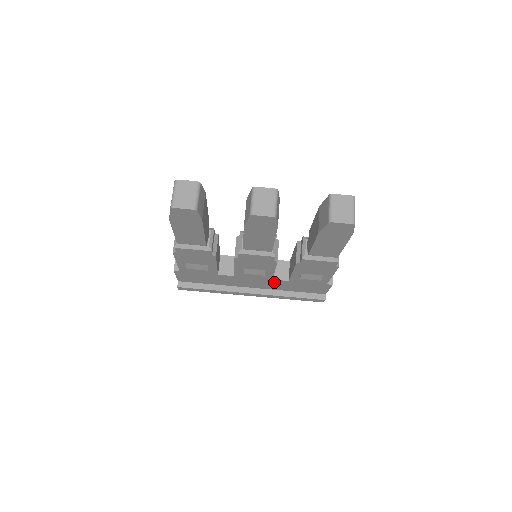
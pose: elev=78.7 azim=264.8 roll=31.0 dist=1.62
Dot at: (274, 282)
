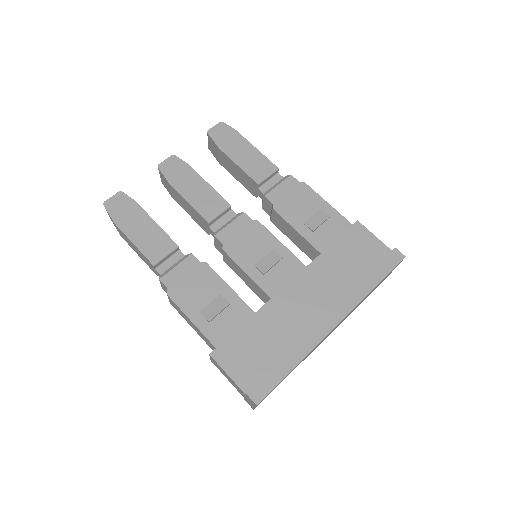
Dot at: (317, 273)
